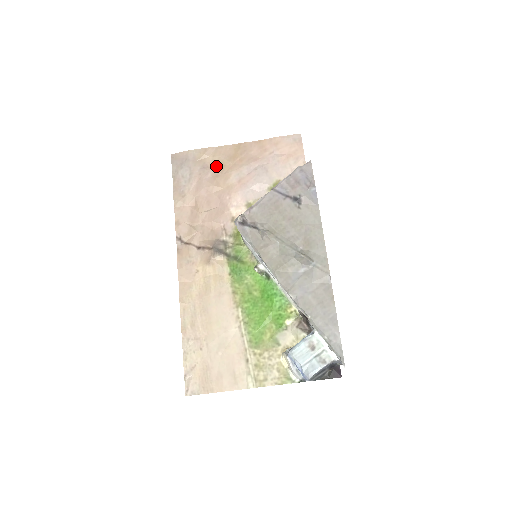
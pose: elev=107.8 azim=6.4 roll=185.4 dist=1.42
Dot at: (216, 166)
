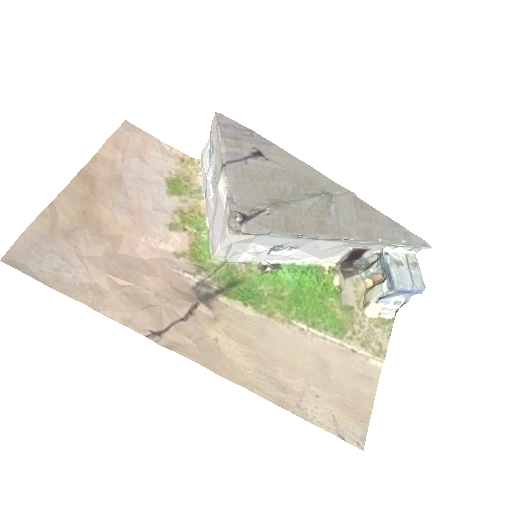
Dot at: (82, 221)
